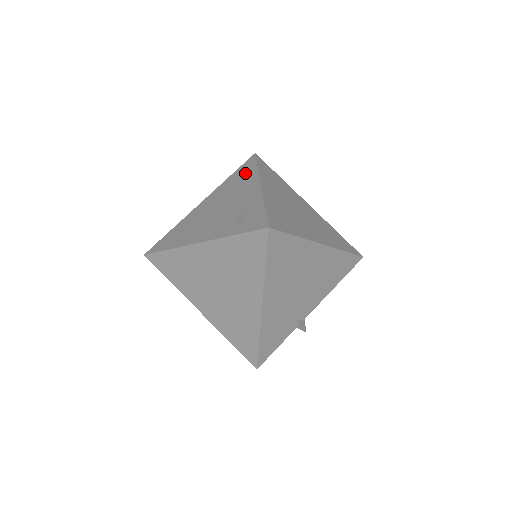
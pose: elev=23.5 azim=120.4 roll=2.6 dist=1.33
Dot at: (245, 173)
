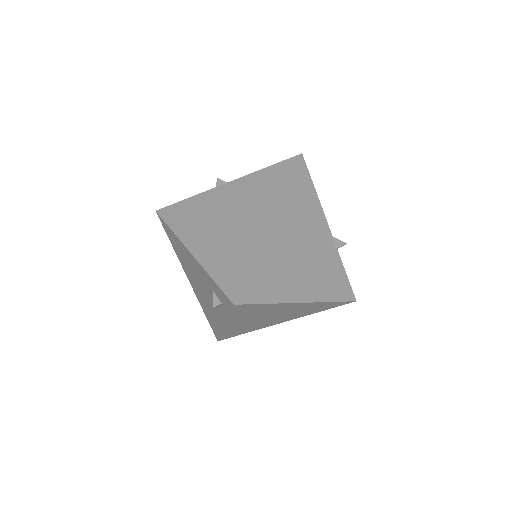
Dot at: (173, 240)
